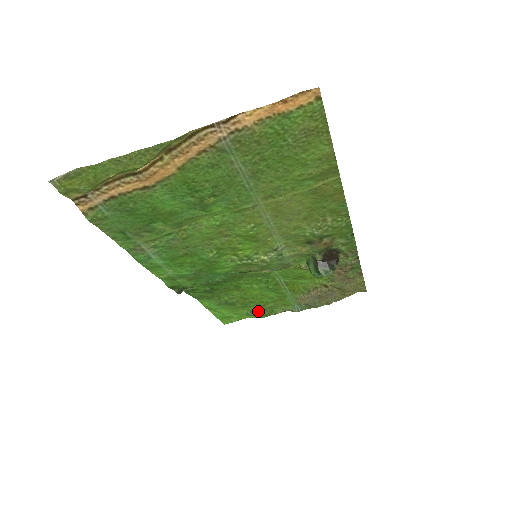
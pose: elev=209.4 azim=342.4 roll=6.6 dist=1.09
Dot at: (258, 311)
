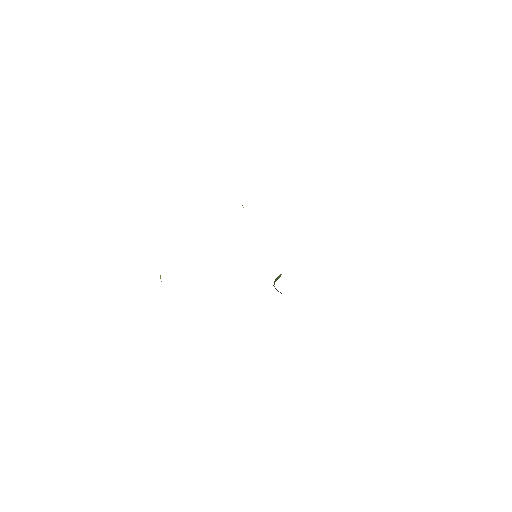
Dot at: occluded
